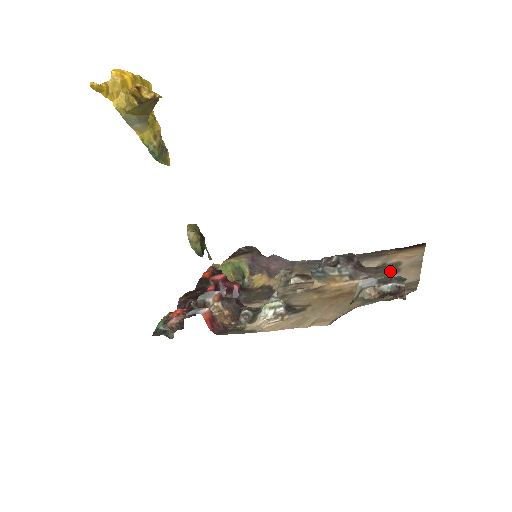
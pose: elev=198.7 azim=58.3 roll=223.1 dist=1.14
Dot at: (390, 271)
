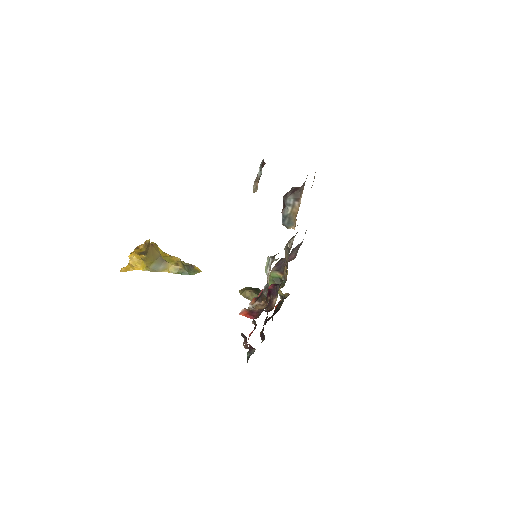
Dot at: occluded
